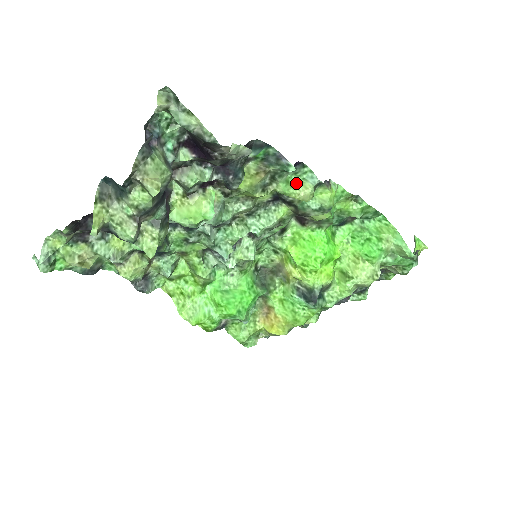
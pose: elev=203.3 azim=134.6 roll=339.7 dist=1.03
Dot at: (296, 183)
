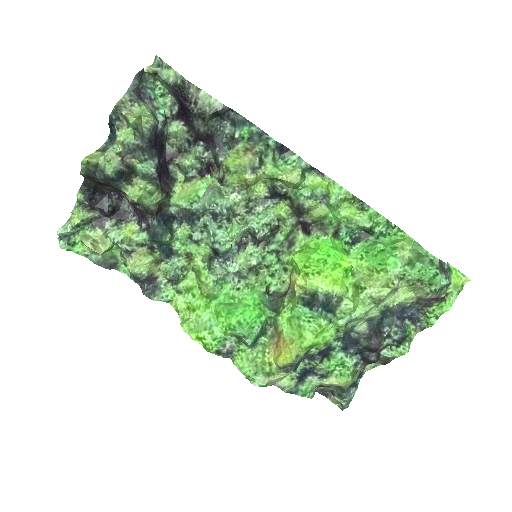
Dot at: (286, 169)
